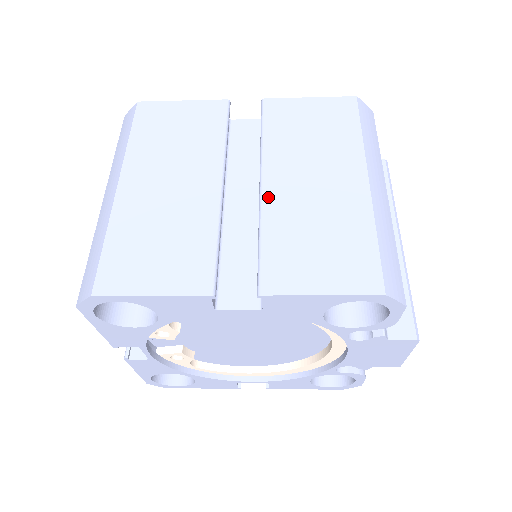
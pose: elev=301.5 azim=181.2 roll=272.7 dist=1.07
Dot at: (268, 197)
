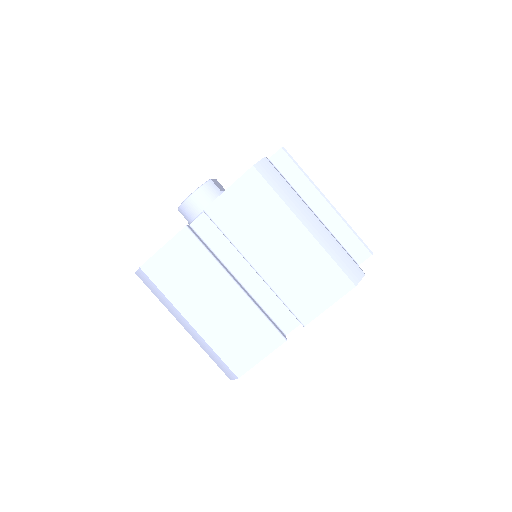
Dot at: (265, 275)
